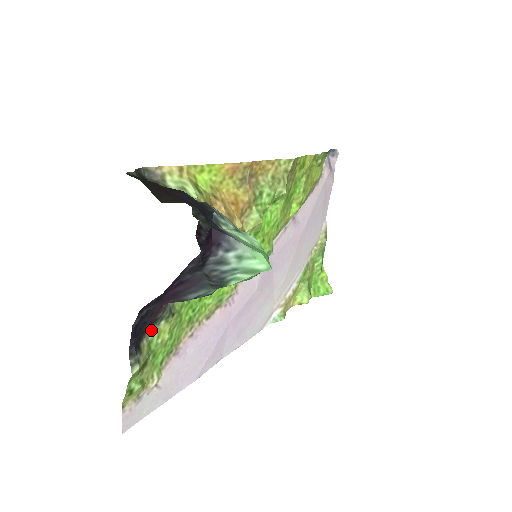
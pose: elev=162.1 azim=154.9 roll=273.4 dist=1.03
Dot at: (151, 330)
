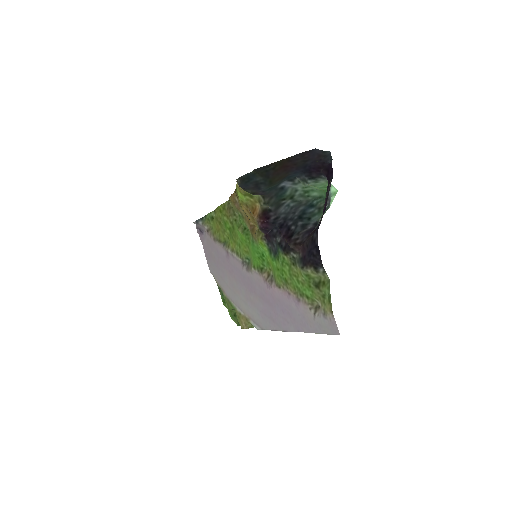
Dot at: (301, 268)
